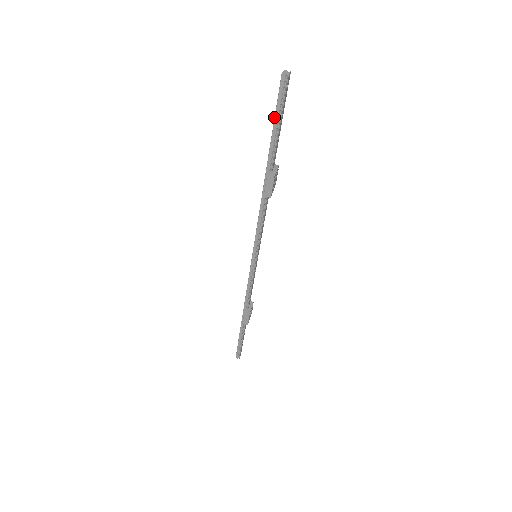
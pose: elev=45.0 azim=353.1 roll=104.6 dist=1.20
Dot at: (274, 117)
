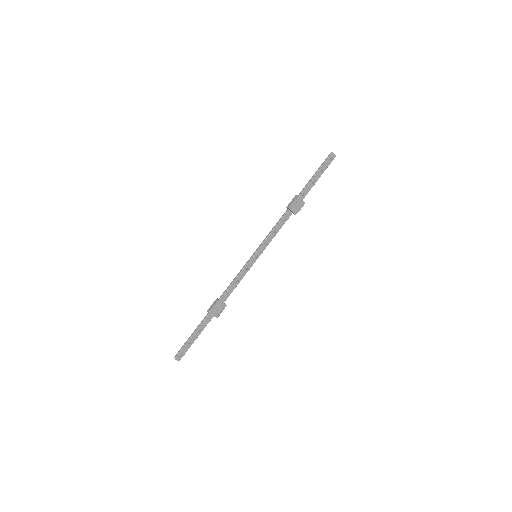
Dot at: (317, 170)
